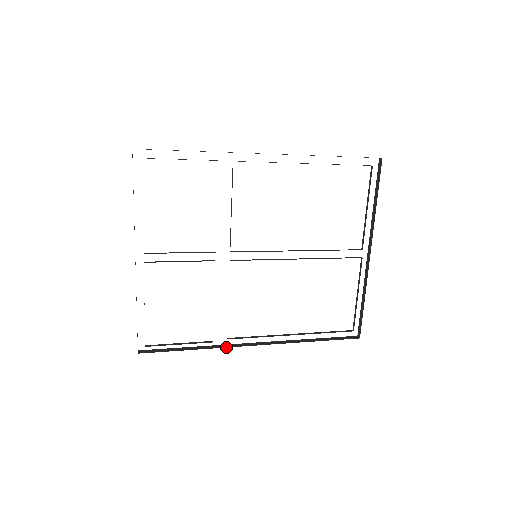
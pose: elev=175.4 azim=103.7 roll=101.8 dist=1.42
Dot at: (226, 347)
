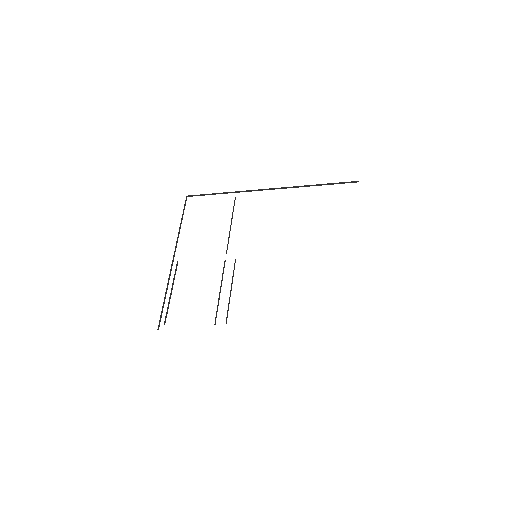
Dot at: occluded
